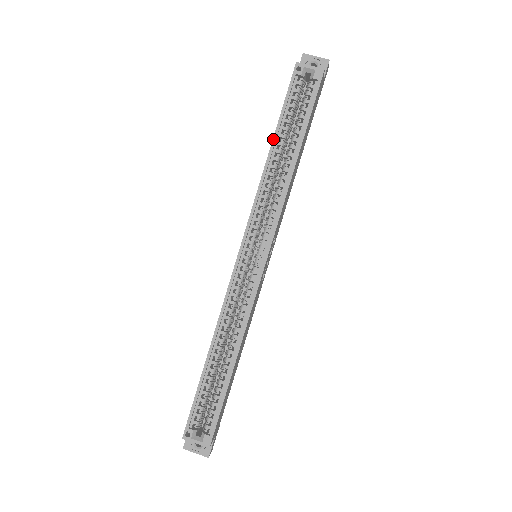
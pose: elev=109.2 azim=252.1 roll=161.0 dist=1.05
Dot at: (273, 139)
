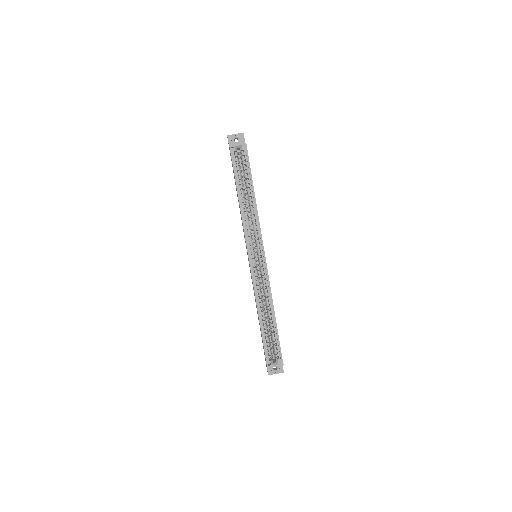
Dot at: (237, 192)
